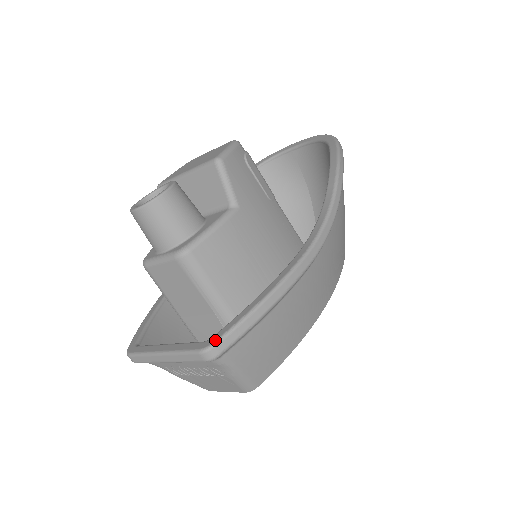
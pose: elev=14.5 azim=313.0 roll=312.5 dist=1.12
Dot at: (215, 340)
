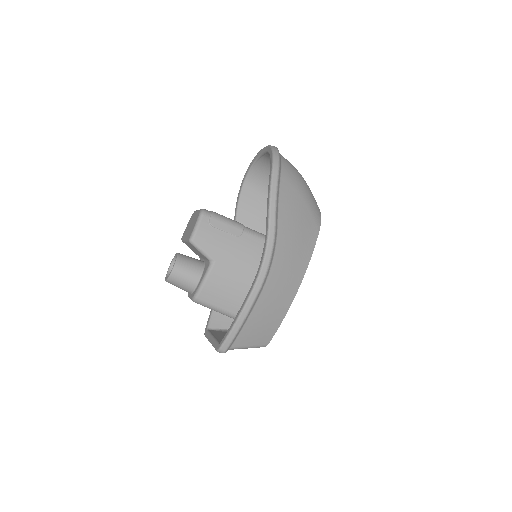
Dot at: (220, 346)
